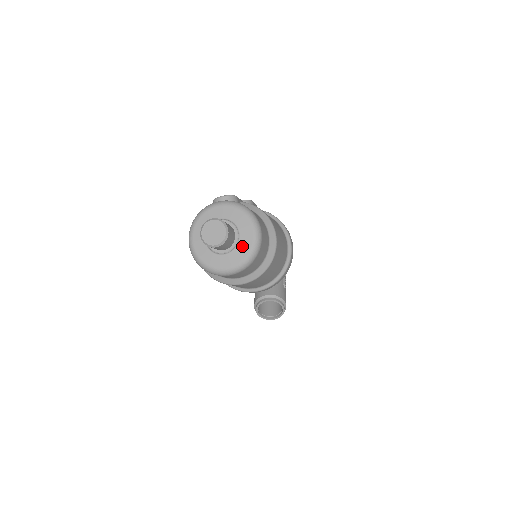
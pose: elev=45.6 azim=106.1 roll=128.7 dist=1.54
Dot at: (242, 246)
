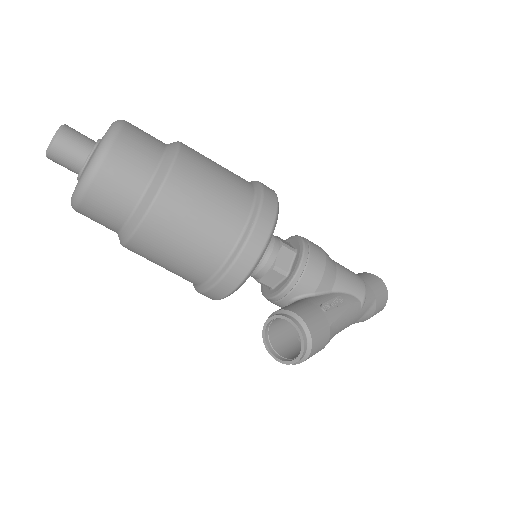
Dot at: (93, 153)
